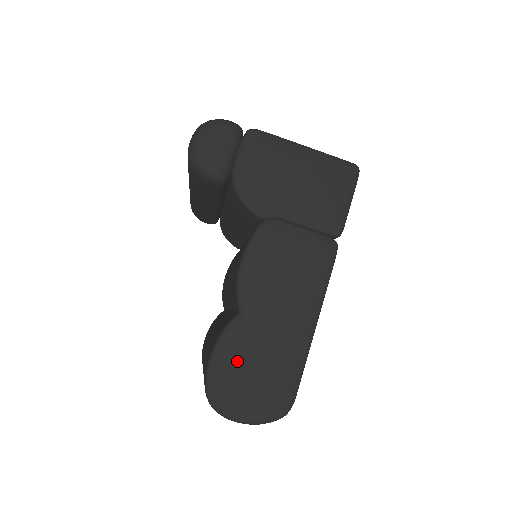
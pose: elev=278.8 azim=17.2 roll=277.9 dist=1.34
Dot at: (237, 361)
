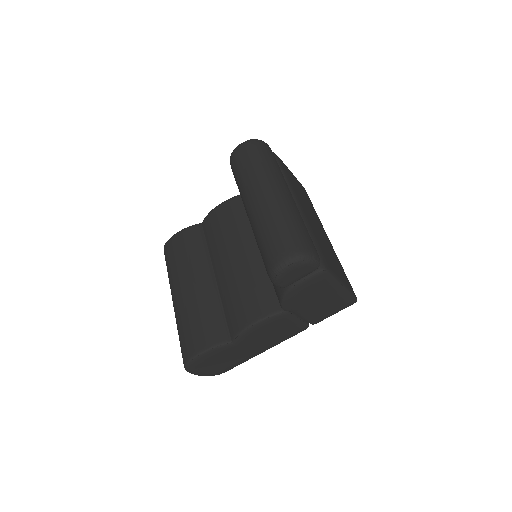
Dot at: (213, 358)
